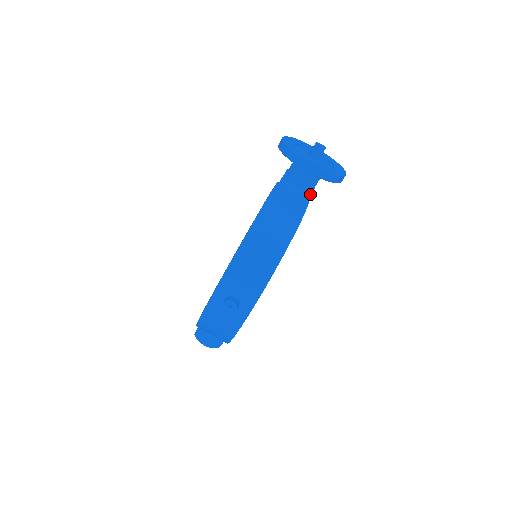
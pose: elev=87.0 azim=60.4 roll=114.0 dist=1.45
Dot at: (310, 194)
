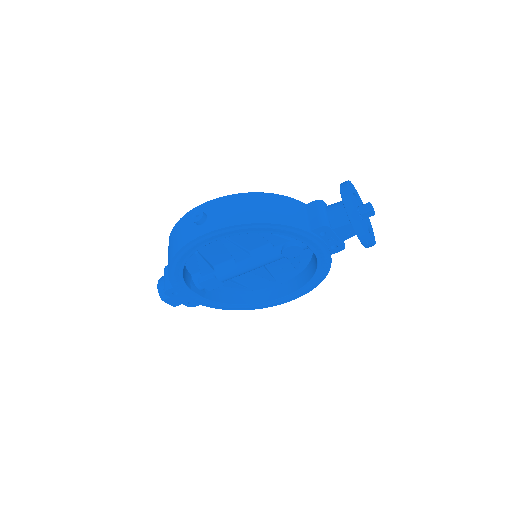
Dot at: (330, 225)
